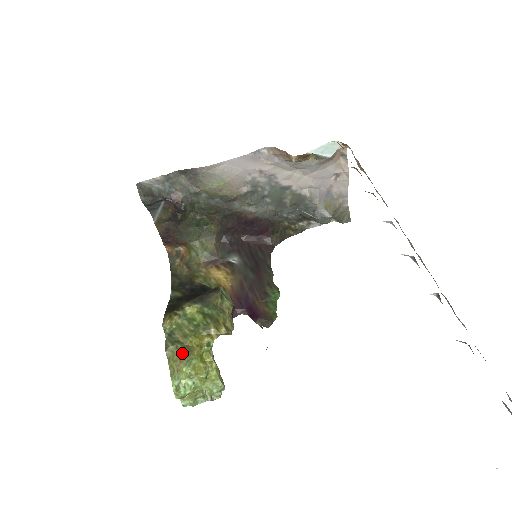
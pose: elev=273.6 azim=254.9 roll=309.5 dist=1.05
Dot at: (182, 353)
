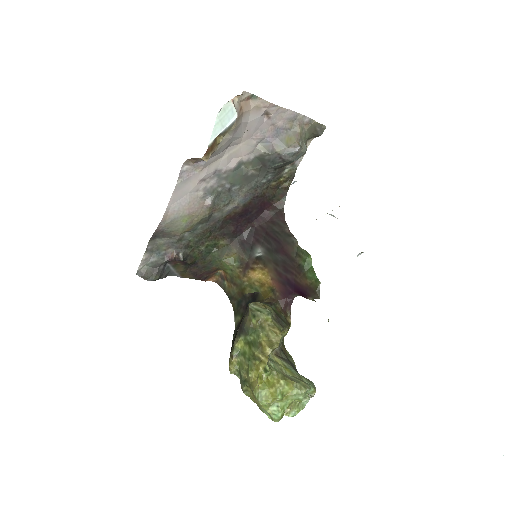
Dot at: (251, 391)
